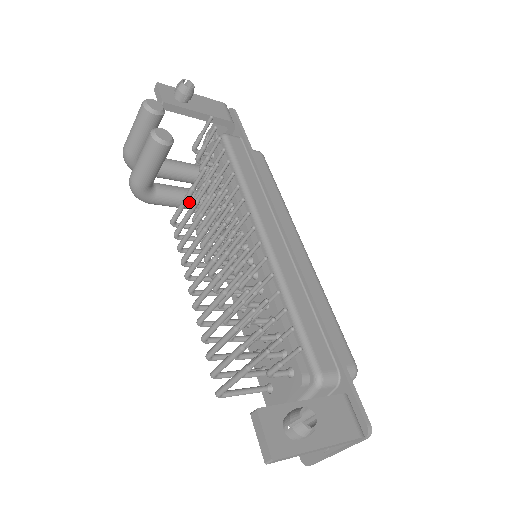
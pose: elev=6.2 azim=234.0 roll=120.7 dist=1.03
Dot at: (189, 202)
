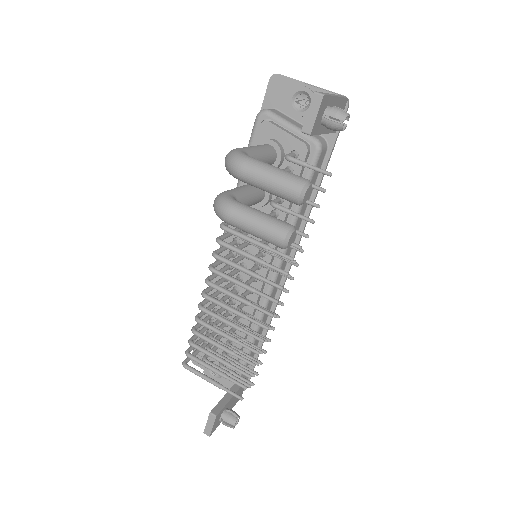
Dot at: occluded
